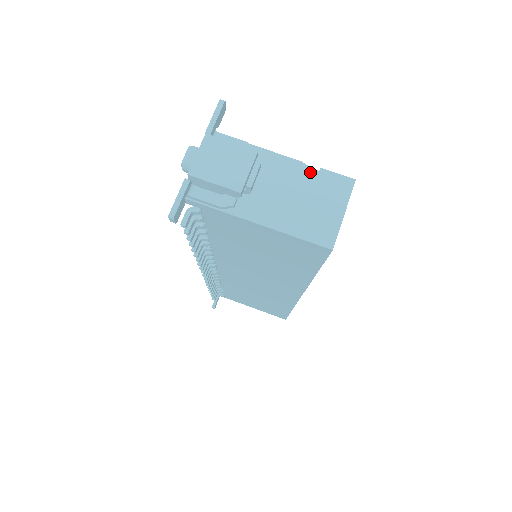
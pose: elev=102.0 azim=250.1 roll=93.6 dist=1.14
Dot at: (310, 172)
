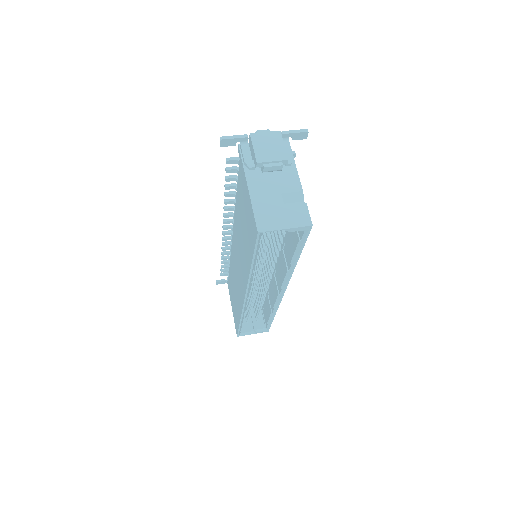
Dot at: (301, 201)
